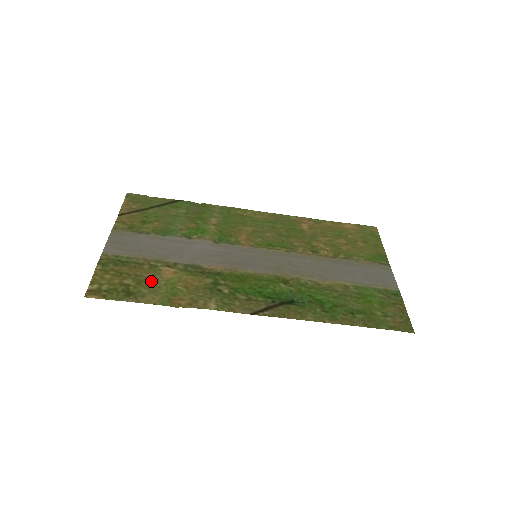
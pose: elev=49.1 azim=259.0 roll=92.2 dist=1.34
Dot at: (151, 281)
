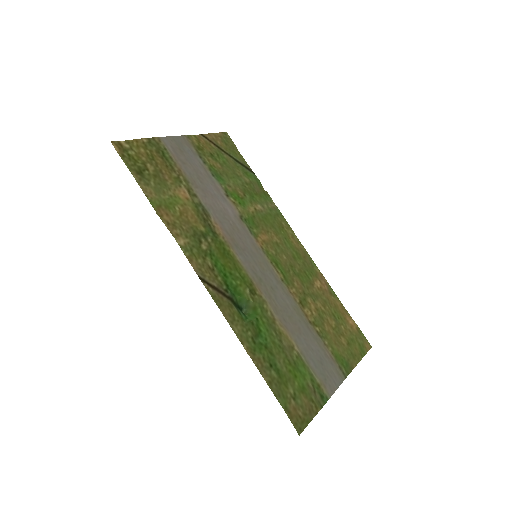
Dot at: (165, 184)
